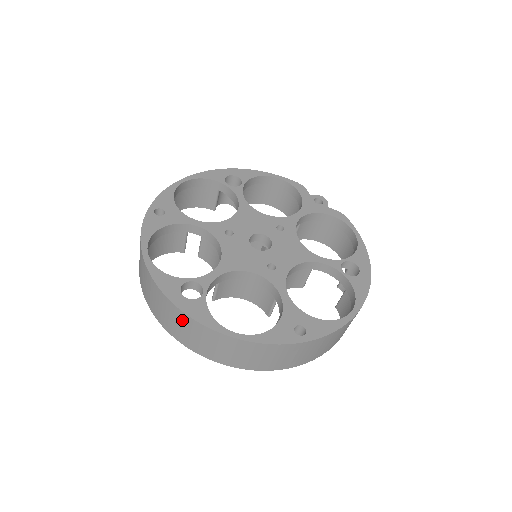
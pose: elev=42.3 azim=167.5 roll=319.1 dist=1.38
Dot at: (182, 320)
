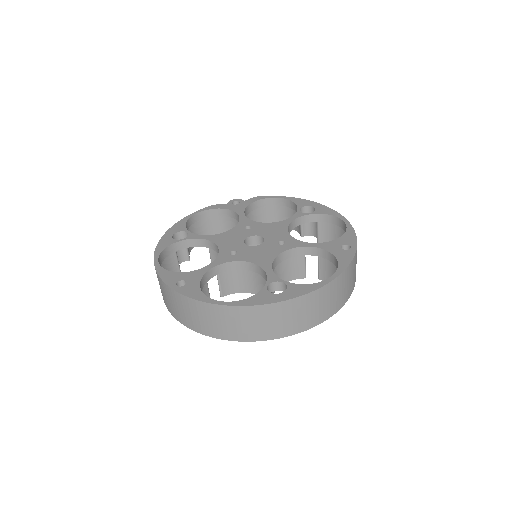
Dot at: (296, 307)
